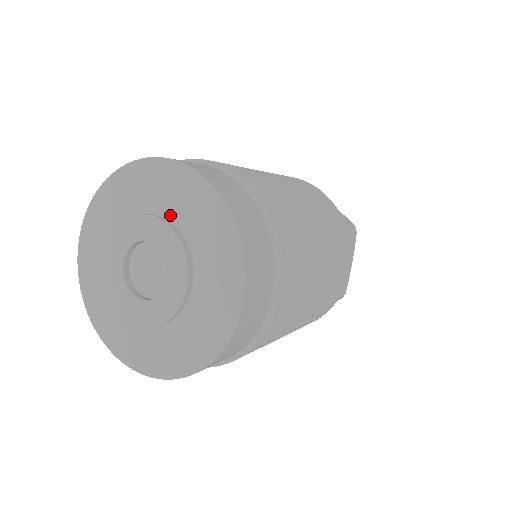
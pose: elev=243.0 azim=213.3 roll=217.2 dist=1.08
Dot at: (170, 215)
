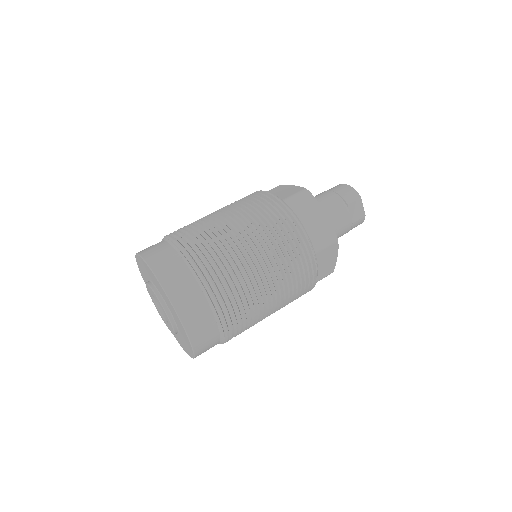
Dot at: (149, 278)
